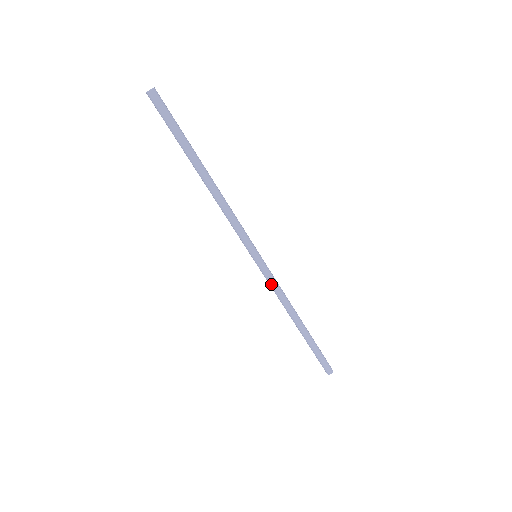
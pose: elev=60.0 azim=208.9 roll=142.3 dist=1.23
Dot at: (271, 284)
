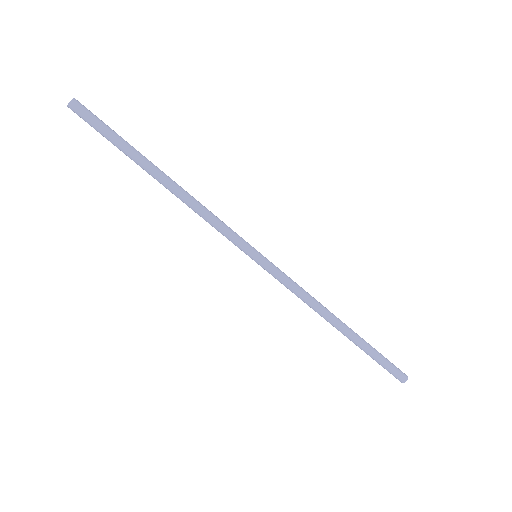
Dot at: occluded
